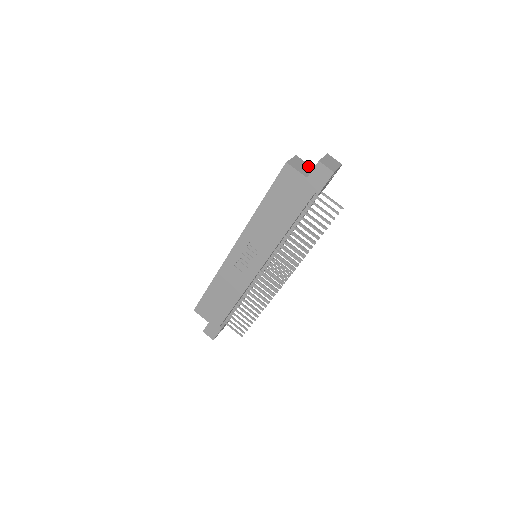
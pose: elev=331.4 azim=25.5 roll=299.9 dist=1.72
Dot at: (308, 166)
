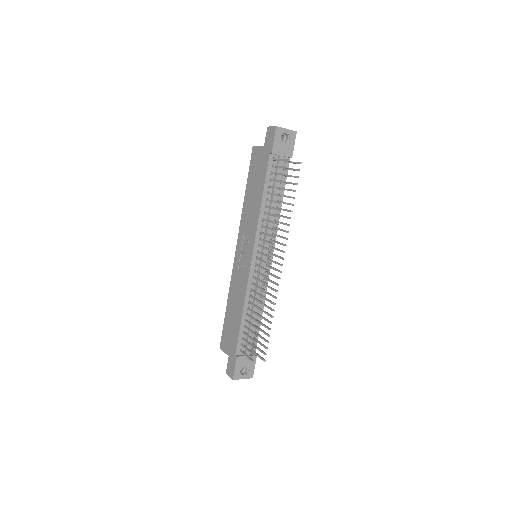
Dot at: occluded
